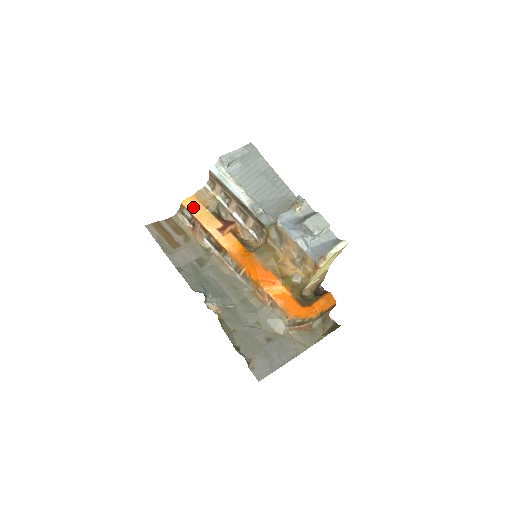
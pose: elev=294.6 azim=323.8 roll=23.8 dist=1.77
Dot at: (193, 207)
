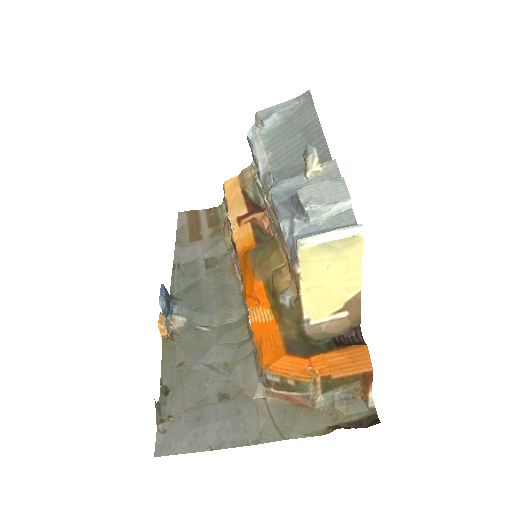
Dot at: (229, 190)
